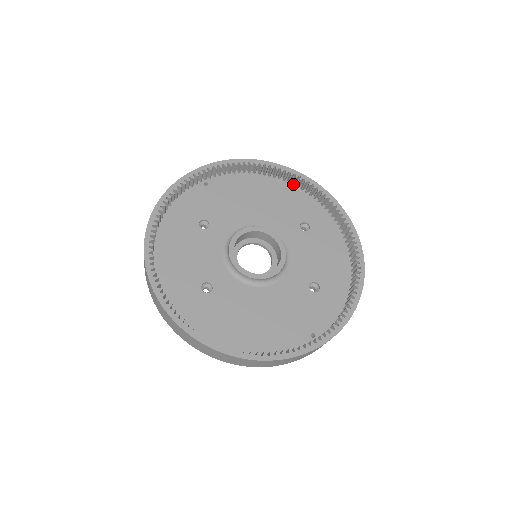
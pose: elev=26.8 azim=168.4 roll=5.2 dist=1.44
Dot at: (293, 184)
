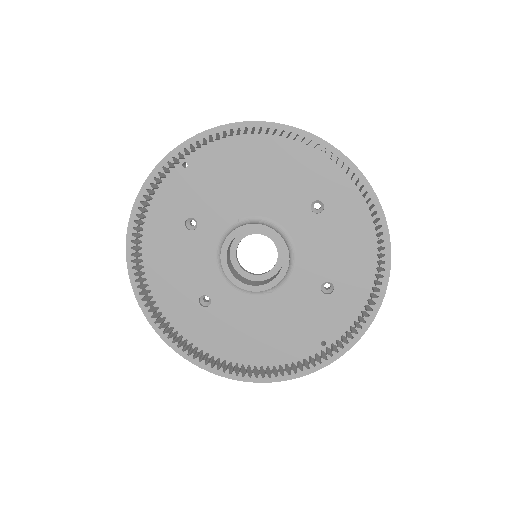
Dot at: (300, 142)
